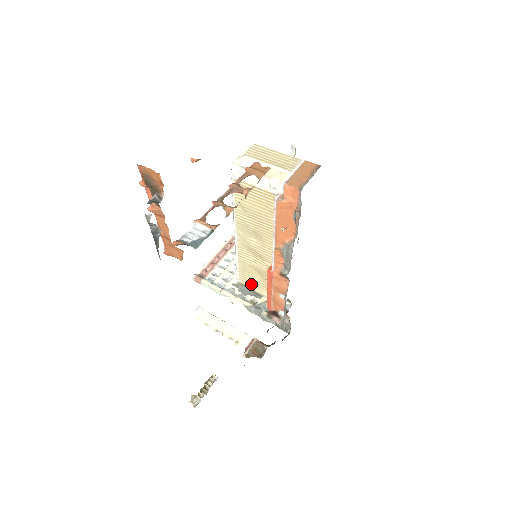
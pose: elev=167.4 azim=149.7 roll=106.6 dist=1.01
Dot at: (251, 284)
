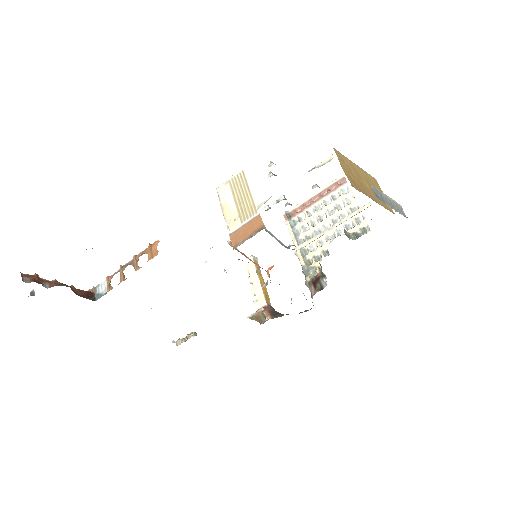
Dot at: occluded
